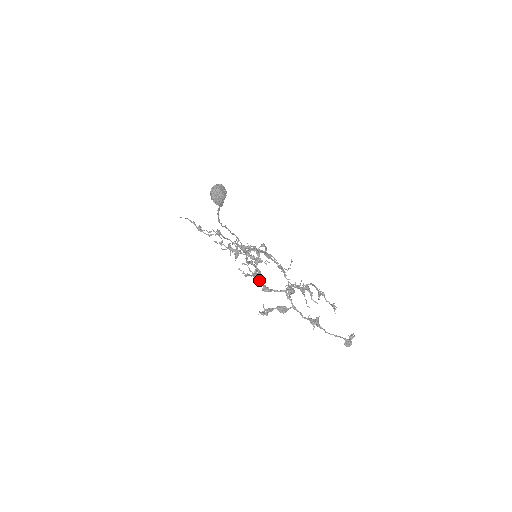
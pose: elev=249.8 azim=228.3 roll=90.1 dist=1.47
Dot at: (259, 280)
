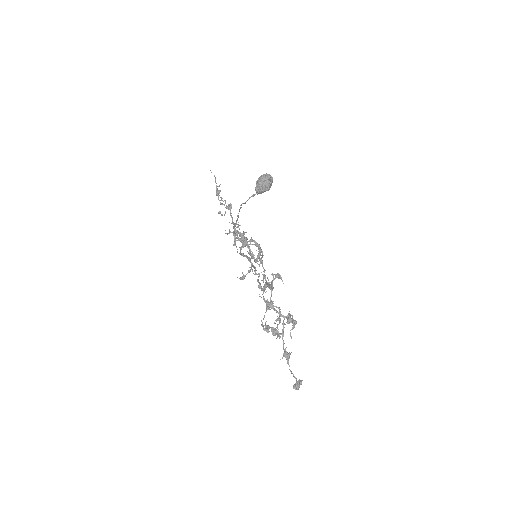
Dot at: (264, 289)
